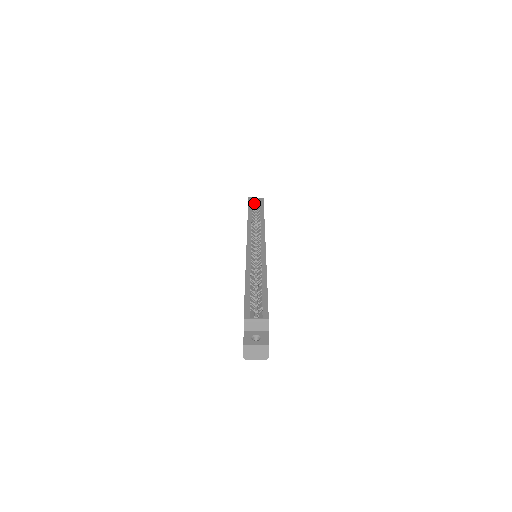
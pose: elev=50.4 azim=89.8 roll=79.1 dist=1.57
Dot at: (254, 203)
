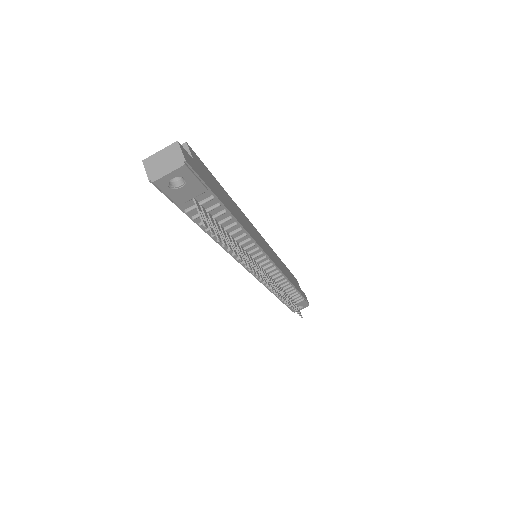
Dot at: occluded
